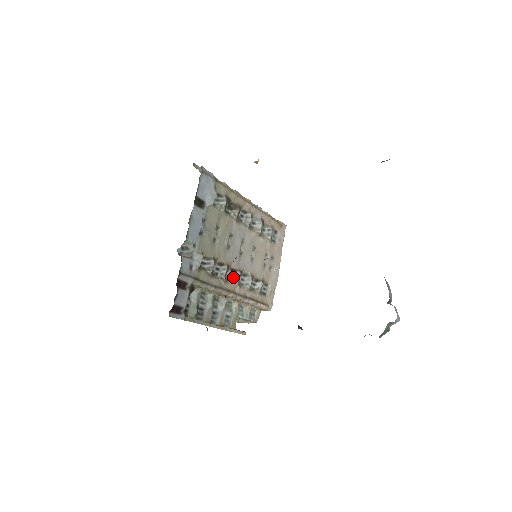
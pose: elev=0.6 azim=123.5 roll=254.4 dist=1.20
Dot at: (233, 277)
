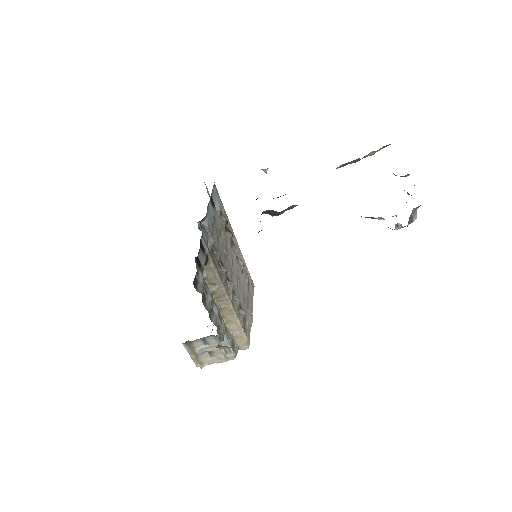
Dot at: (228, 284)
